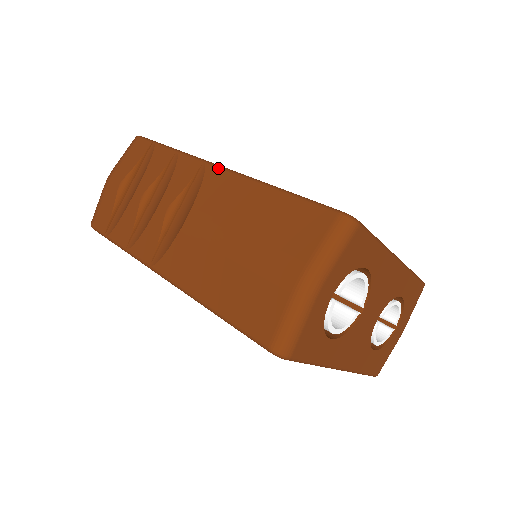
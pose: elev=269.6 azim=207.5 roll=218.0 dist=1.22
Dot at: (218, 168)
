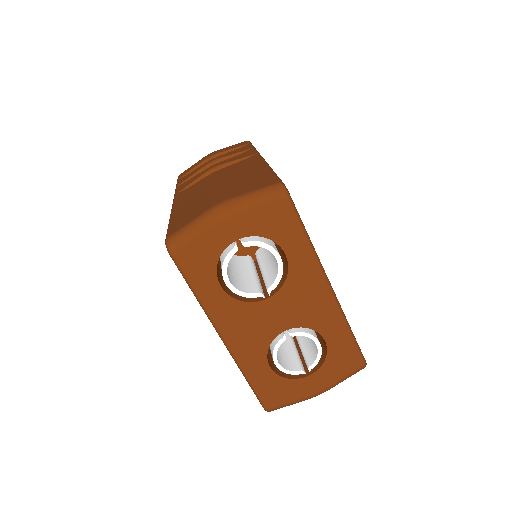
Dot at: (259, 156)
